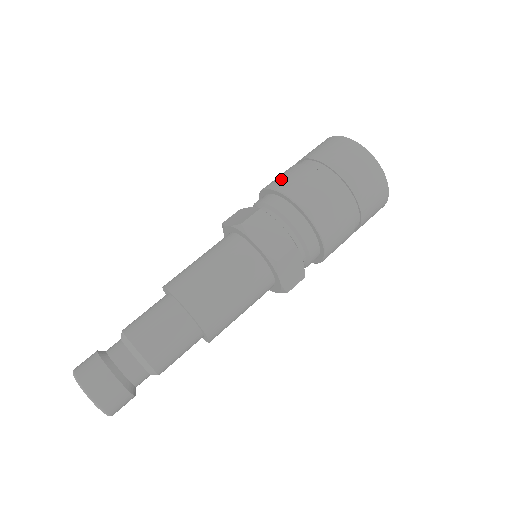
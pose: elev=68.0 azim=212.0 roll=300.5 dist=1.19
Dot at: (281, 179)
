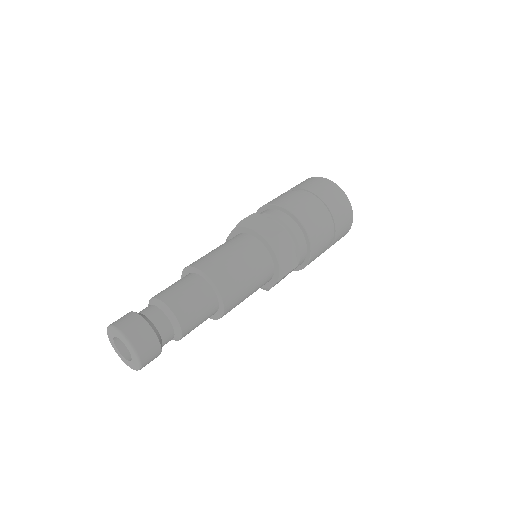
Dot at: occluded
